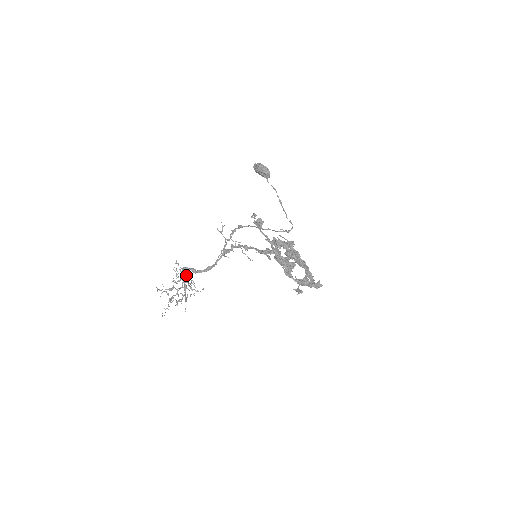
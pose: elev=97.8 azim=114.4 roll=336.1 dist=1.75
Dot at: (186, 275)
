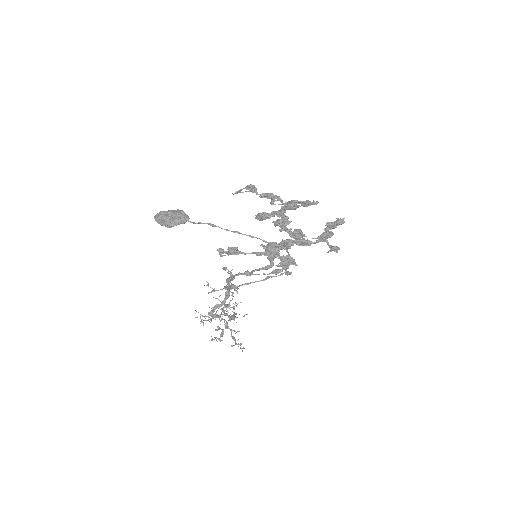
Dot at: occluded
